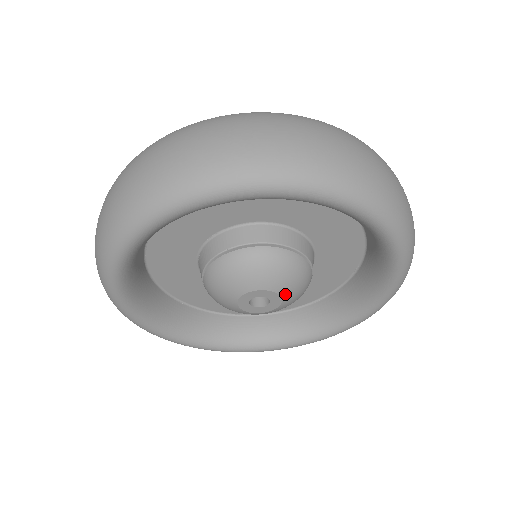
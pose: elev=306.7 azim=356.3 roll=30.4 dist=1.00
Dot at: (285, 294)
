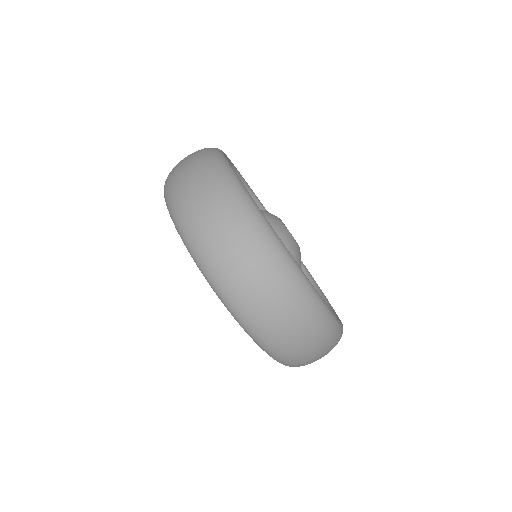
Dot at: occluded
